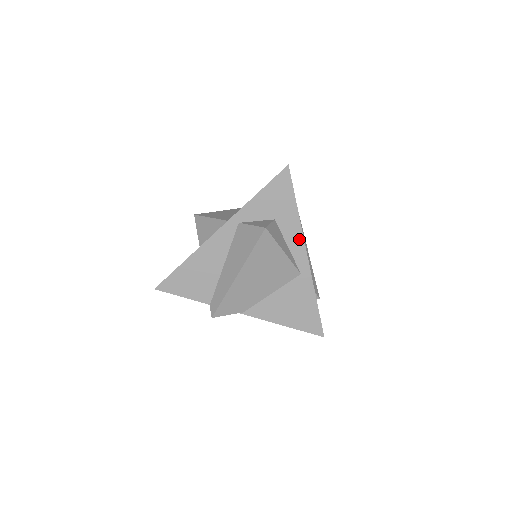
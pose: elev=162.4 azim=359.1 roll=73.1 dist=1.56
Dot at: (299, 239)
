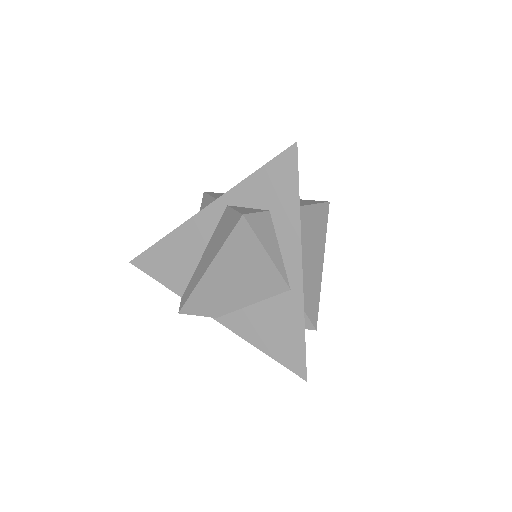
Dot at: (295, 243)
